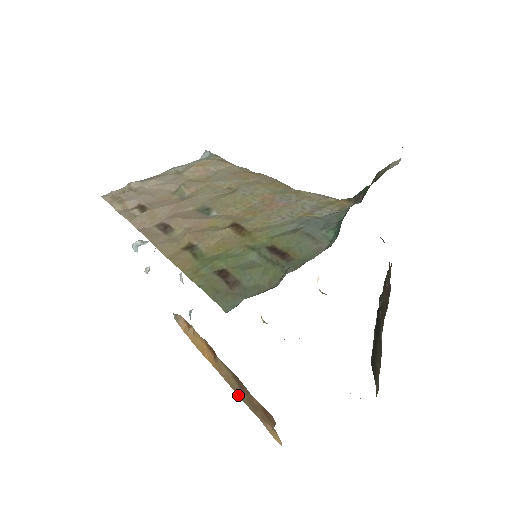
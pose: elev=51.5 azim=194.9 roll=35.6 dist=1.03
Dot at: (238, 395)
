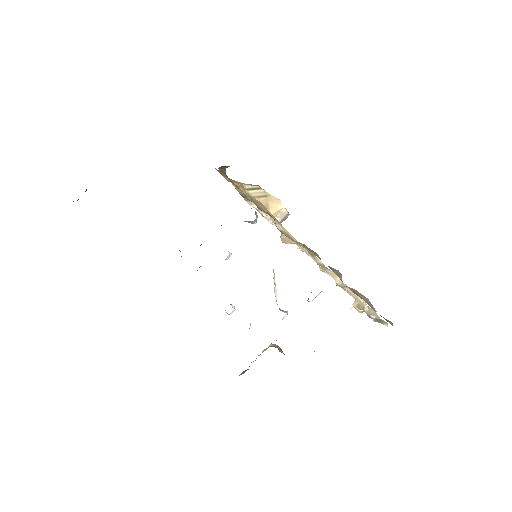
Dot at: occluded
